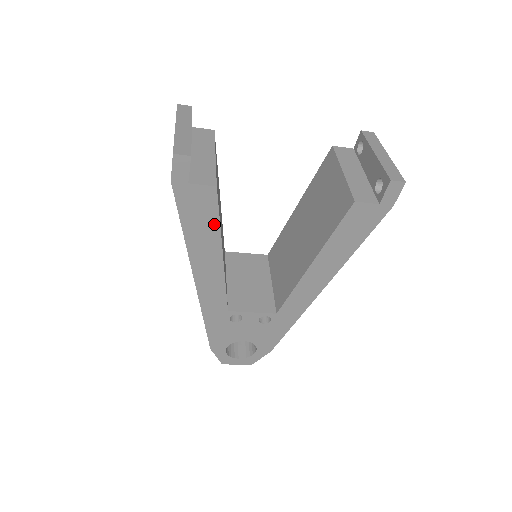
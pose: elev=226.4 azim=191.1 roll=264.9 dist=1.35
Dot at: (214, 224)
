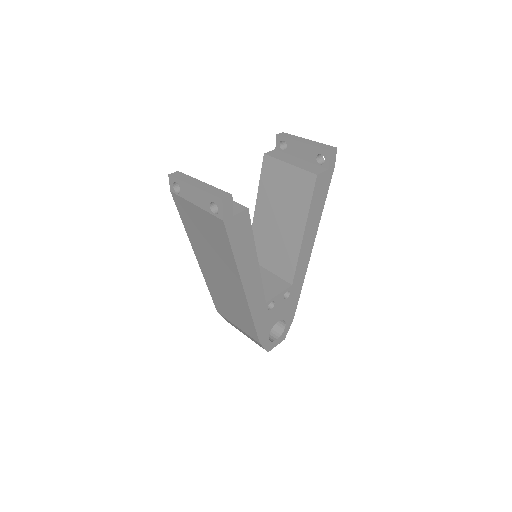
Dot at: (250, 238)
